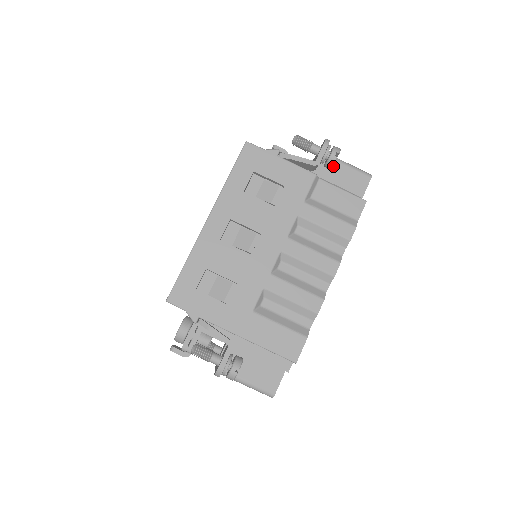
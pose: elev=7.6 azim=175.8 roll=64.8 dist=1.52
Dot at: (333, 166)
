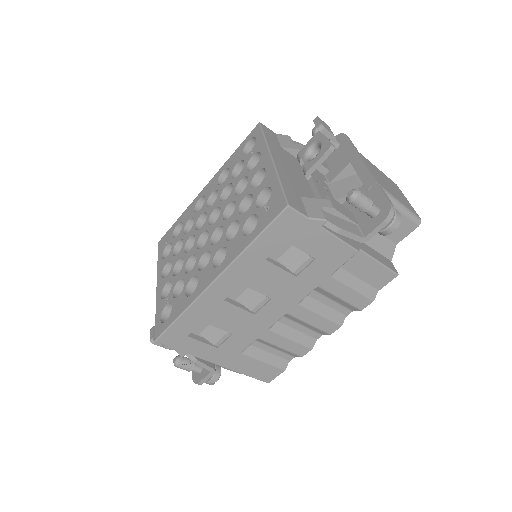
Dot at: occluded
